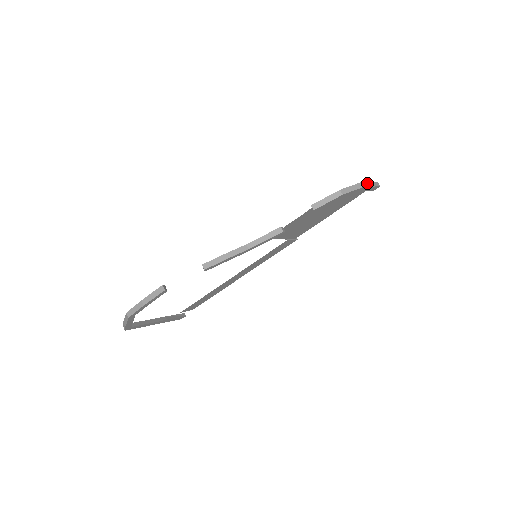
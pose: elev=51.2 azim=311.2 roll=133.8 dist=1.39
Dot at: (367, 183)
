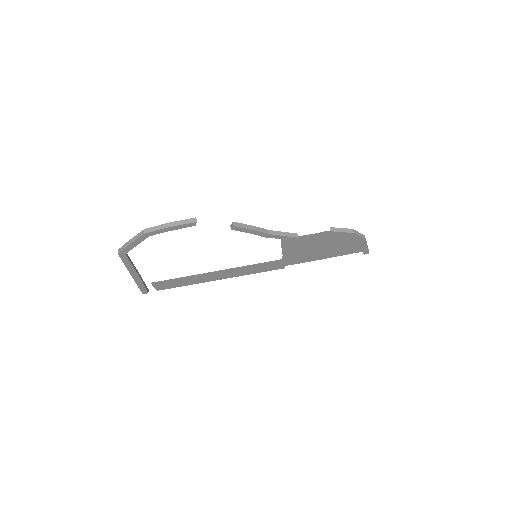
Dot at: (366, 241)
